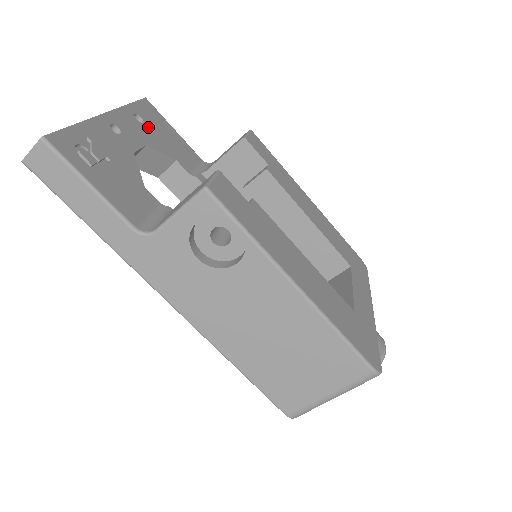
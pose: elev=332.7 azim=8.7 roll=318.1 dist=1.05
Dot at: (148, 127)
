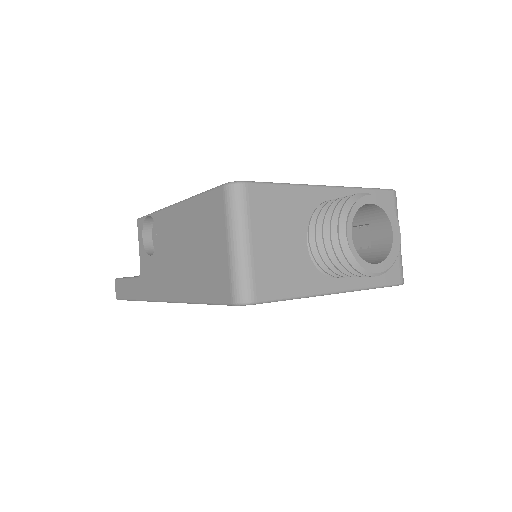
Dot at: occluded
